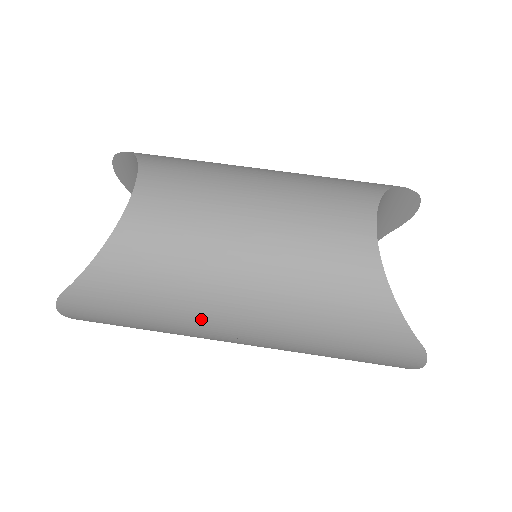
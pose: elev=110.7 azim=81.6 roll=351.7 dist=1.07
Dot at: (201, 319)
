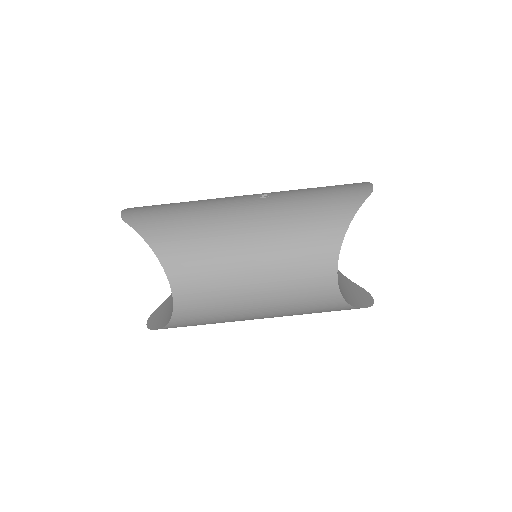
Dot at: occluded
